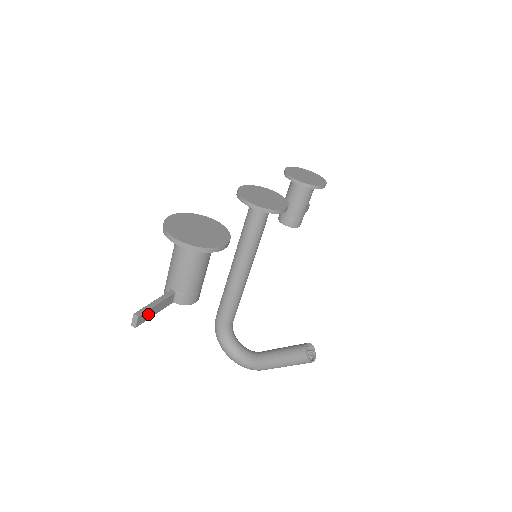
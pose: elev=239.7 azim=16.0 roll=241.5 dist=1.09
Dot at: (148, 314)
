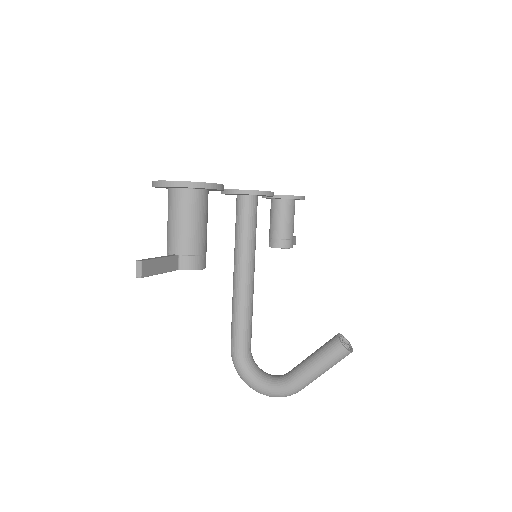
Dot at: (153, 267)
